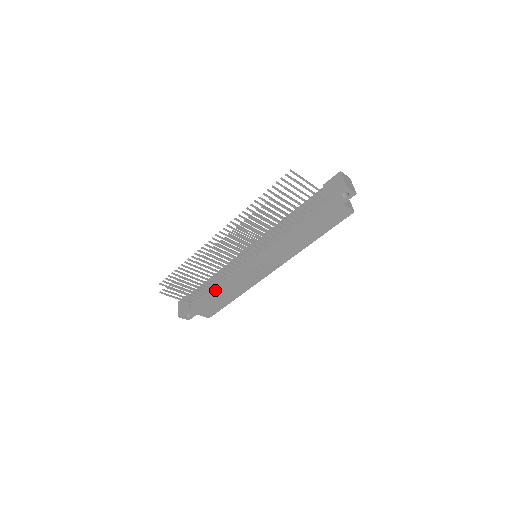
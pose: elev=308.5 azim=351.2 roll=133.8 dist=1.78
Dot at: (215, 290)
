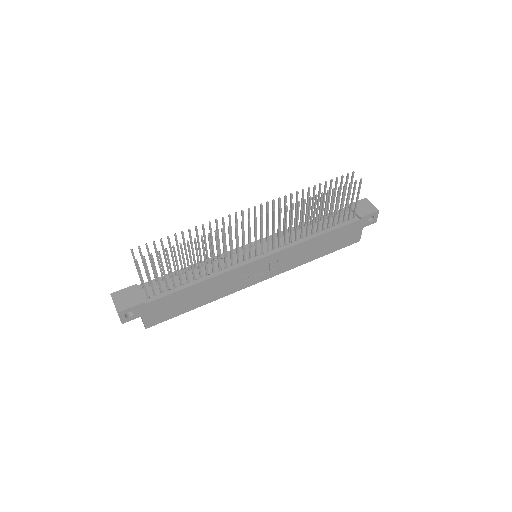
Dot at: (196, 283)
